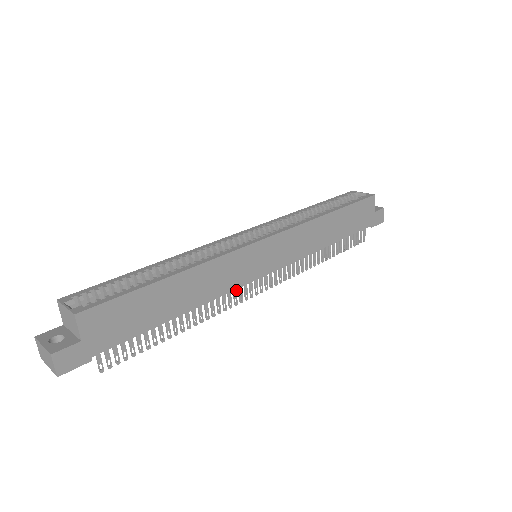
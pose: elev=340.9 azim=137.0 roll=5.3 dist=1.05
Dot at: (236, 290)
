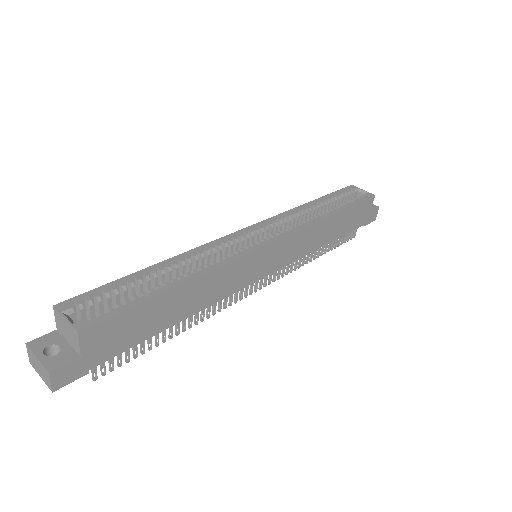
Dot at: occluded
